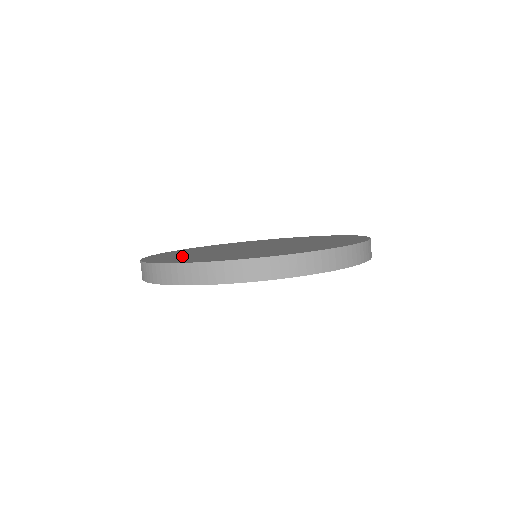
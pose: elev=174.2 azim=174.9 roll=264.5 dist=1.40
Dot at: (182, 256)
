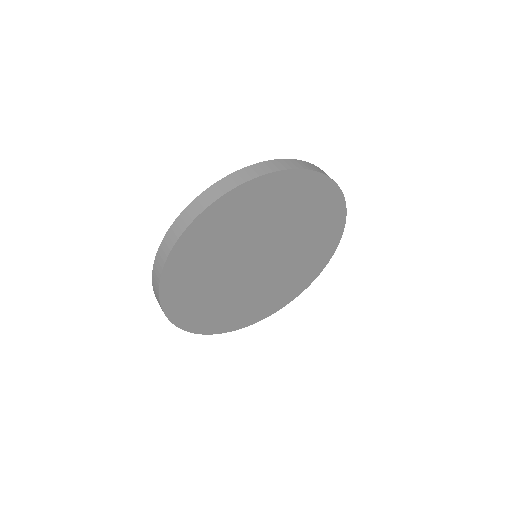
Dot at: occluded
